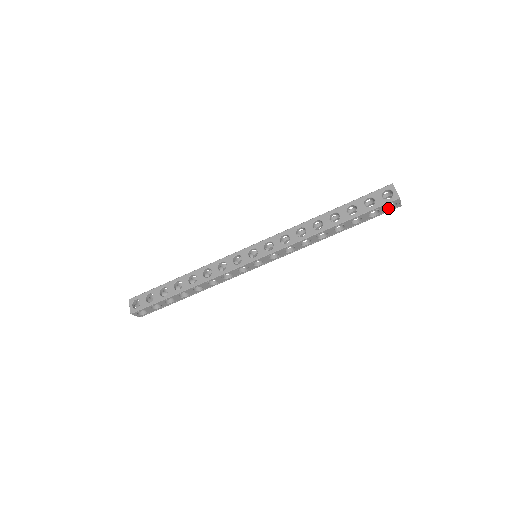
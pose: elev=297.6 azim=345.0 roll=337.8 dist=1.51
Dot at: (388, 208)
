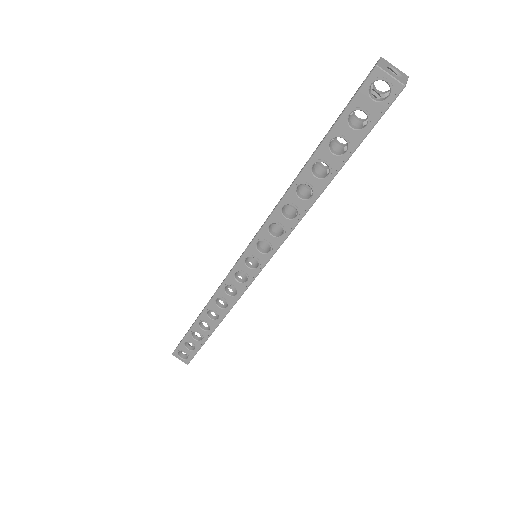
Dot at: (380, 100)
